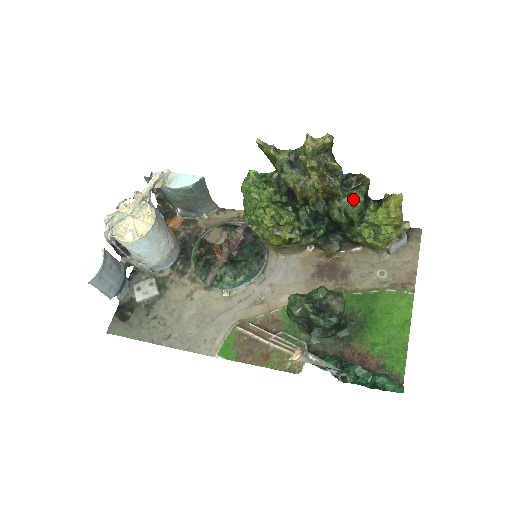
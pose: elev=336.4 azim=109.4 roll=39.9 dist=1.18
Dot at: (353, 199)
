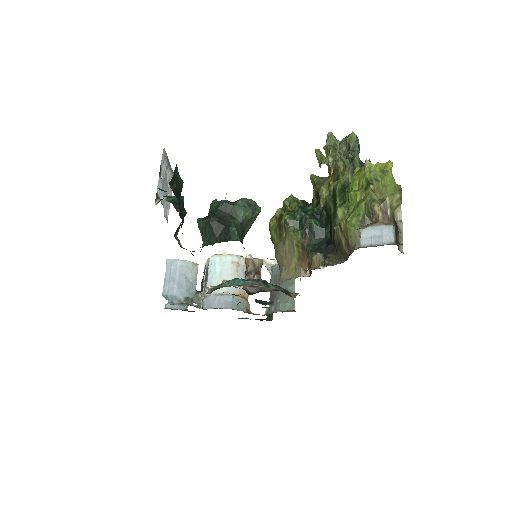
Dot at: occluded
